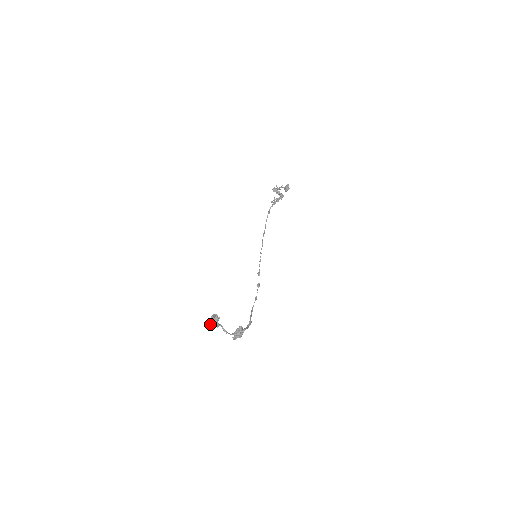
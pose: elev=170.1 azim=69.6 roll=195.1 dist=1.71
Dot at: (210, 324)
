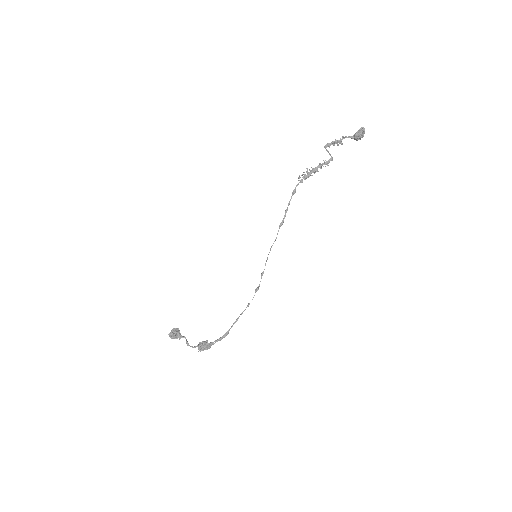
Dot at: occluded
